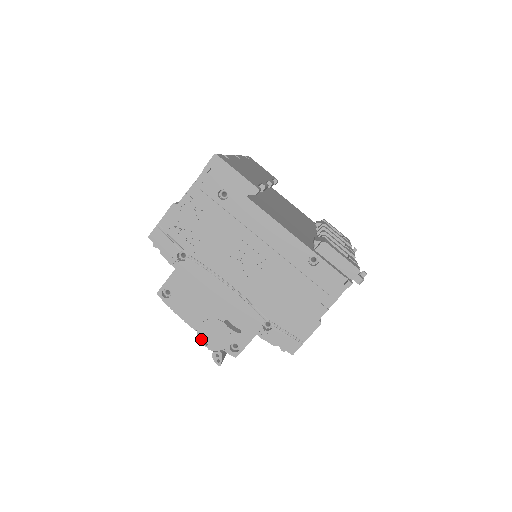
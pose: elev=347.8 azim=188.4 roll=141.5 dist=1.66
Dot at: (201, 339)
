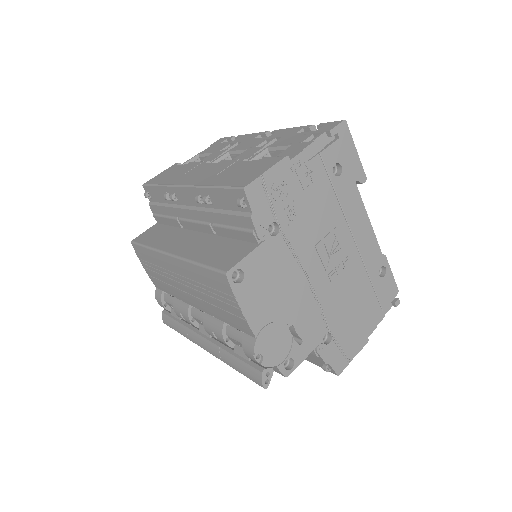
Dot at: (258, 349)
